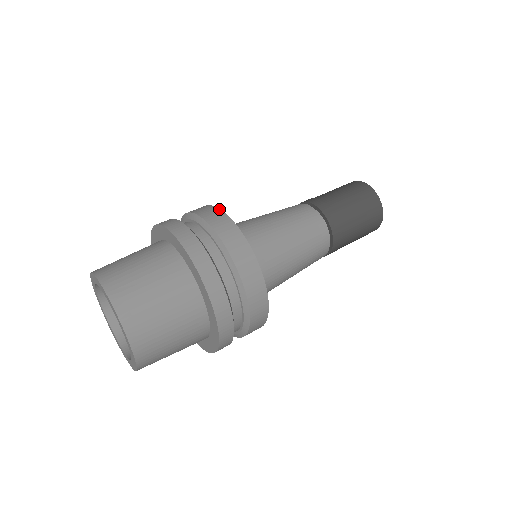
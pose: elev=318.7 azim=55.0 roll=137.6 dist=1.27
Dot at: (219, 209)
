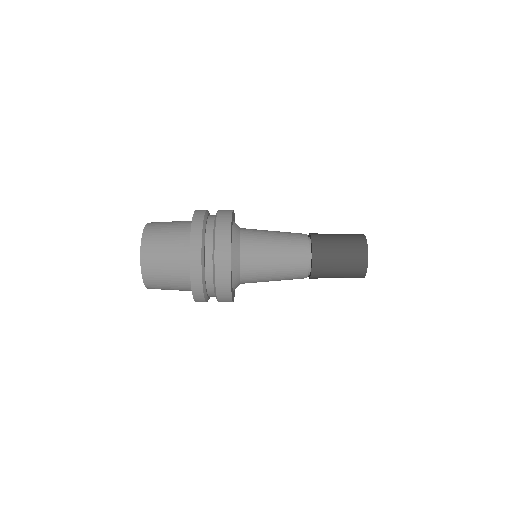
Dot at: occluded
